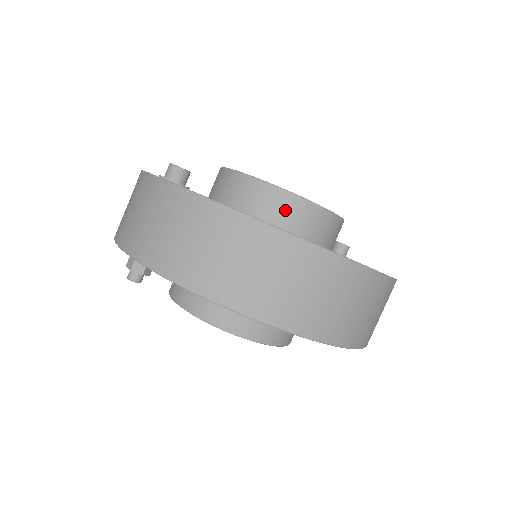
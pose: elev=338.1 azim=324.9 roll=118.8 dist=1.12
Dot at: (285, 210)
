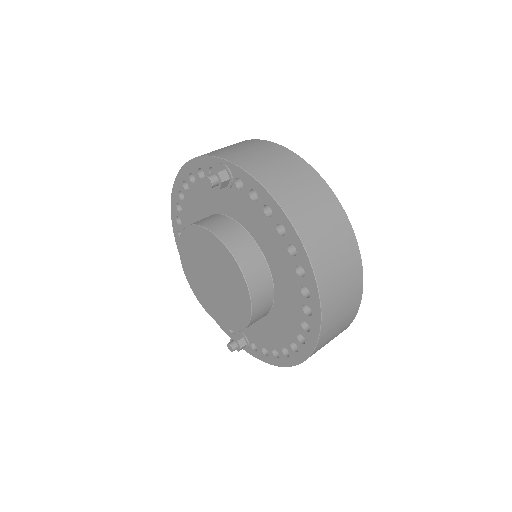
Dot at: occluded
